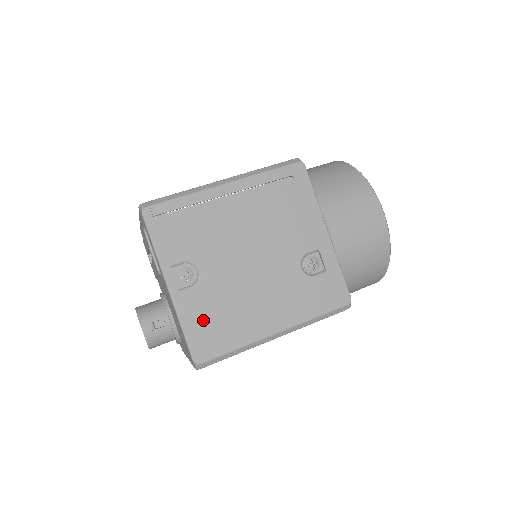
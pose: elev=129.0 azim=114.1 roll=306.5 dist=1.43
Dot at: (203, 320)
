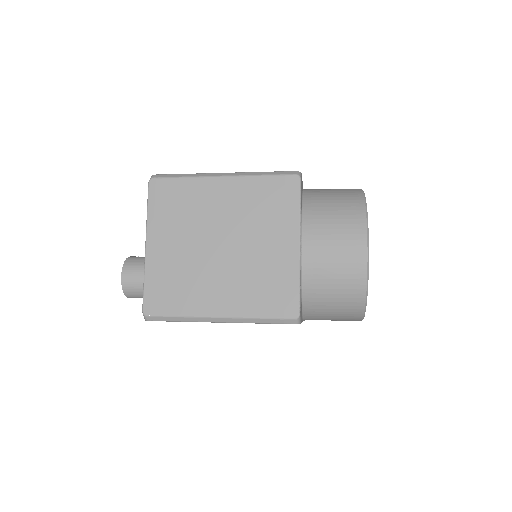
Dot at: occluded
